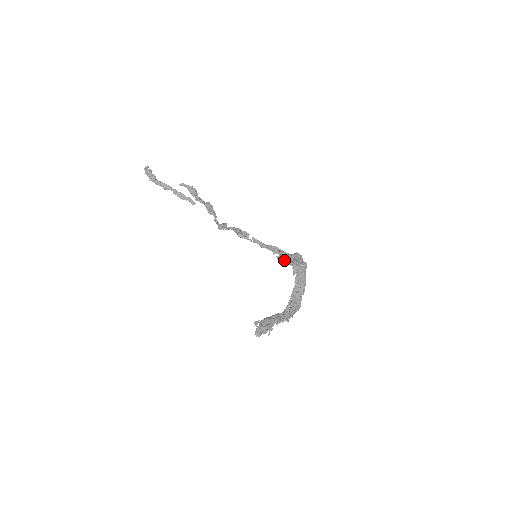
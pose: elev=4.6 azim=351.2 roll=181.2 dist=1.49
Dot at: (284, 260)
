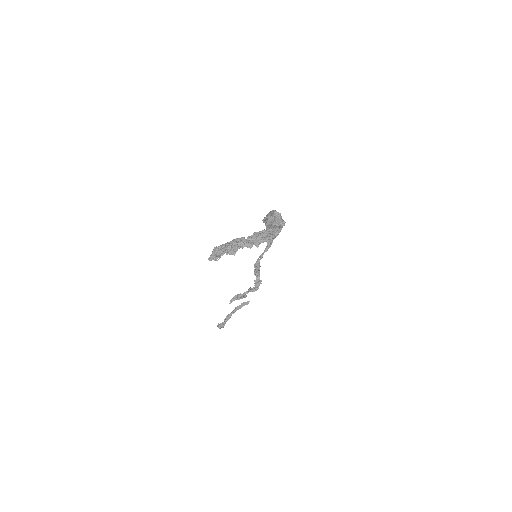
Dot at: occluded
